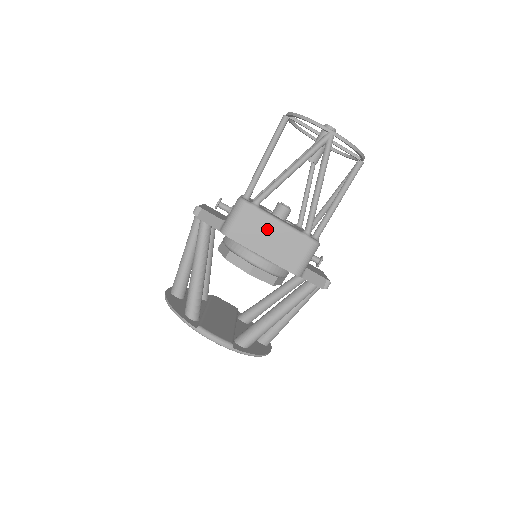
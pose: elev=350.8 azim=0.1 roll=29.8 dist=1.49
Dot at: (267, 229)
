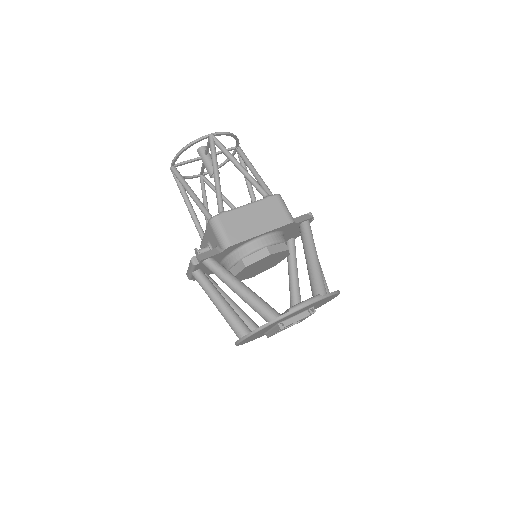
Dot at: (246, 216)
